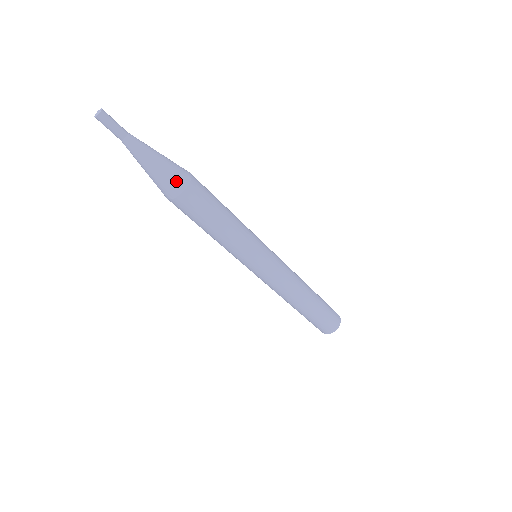
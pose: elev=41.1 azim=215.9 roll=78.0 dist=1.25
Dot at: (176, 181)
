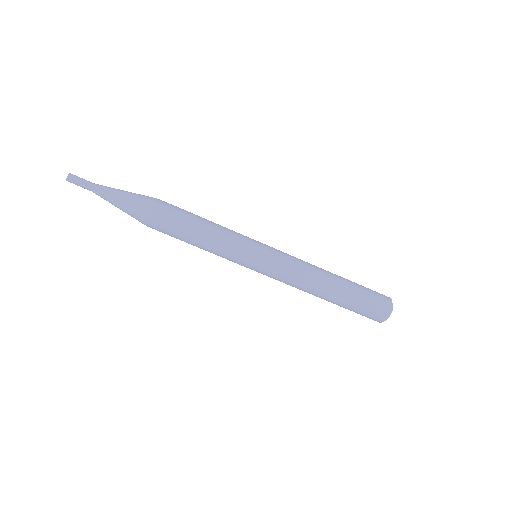
Dot at: (140, 211)
